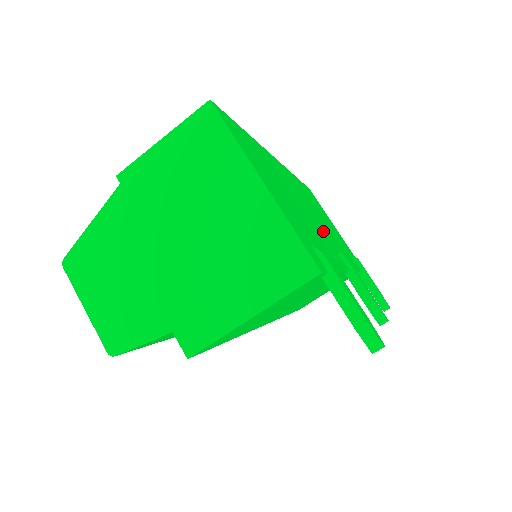
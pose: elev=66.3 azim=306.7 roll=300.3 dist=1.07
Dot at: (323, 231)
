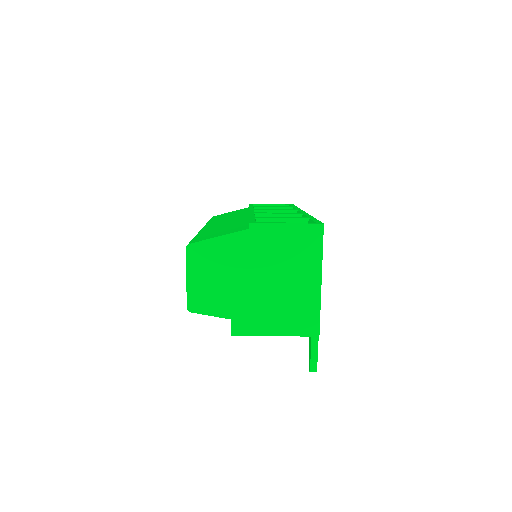
Dot at: occluded
